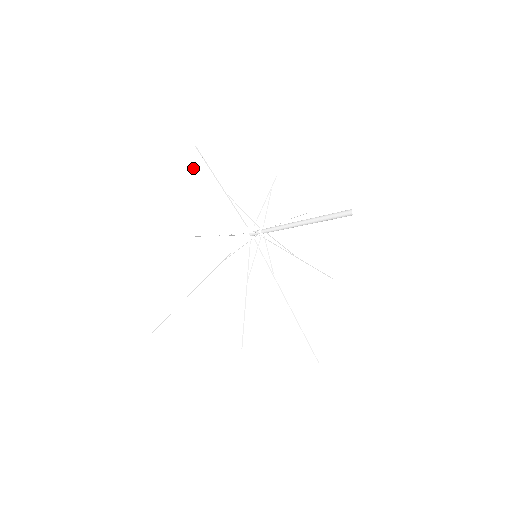
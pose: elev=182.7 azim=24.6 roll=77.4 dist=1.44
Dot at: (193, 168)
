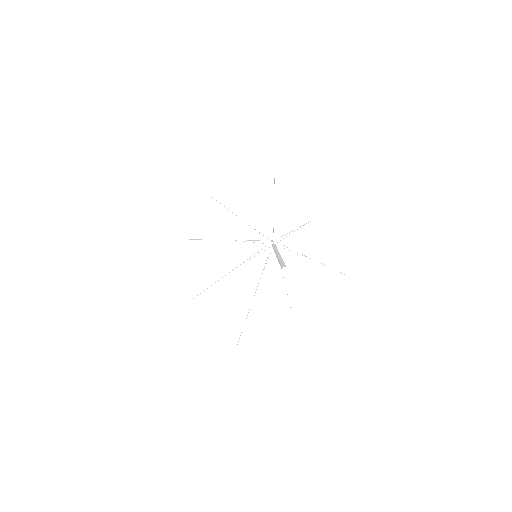
Dot at: (262, 167)
